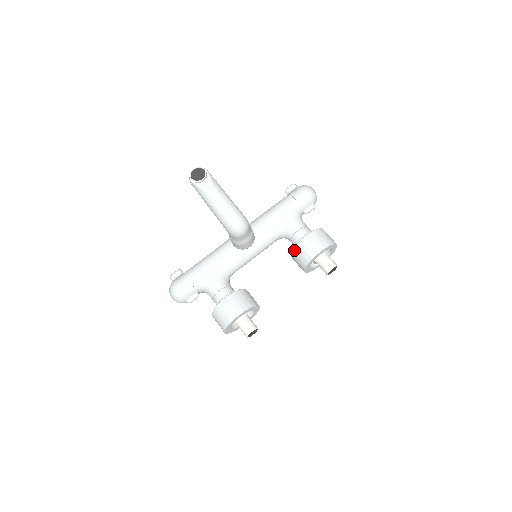
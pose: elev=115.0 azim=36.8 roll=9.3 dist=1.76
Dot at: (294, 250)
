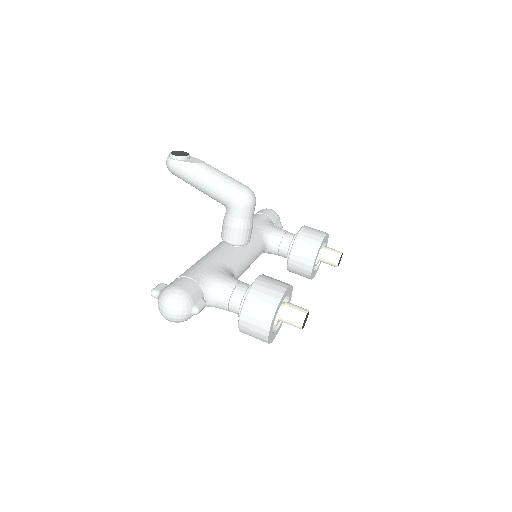
Dot at: (295, 243)
